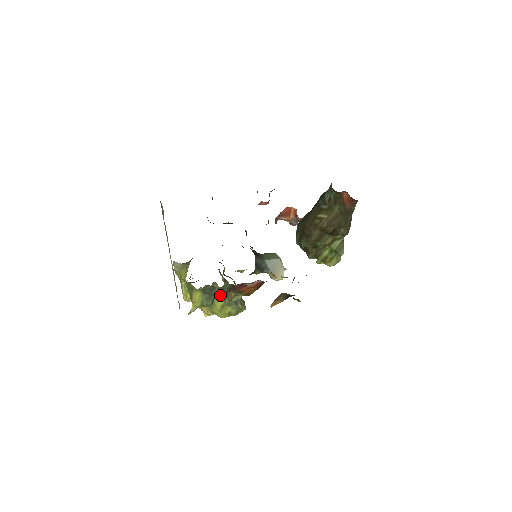
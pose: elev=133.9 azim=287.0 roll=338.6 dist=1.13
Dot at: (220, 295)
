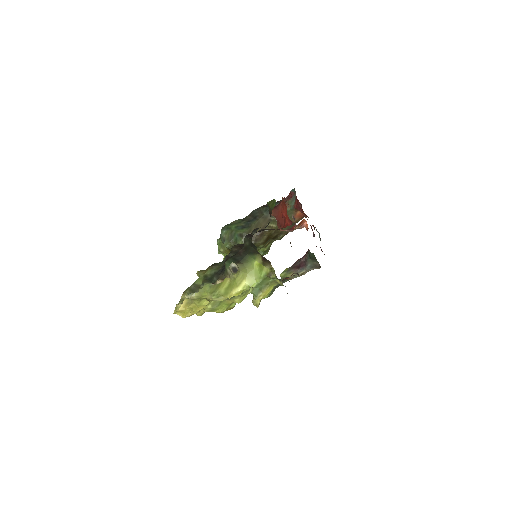
Dot at: occluded
